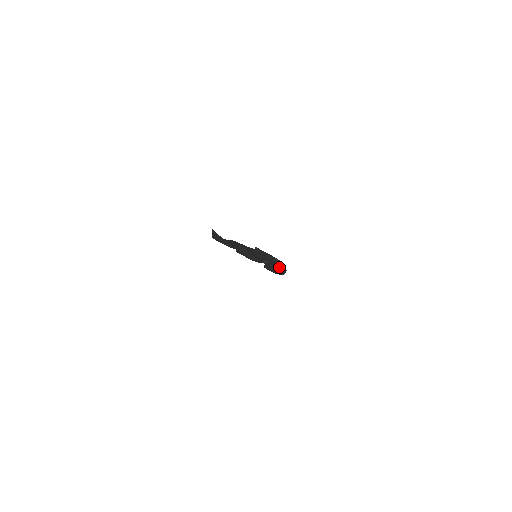
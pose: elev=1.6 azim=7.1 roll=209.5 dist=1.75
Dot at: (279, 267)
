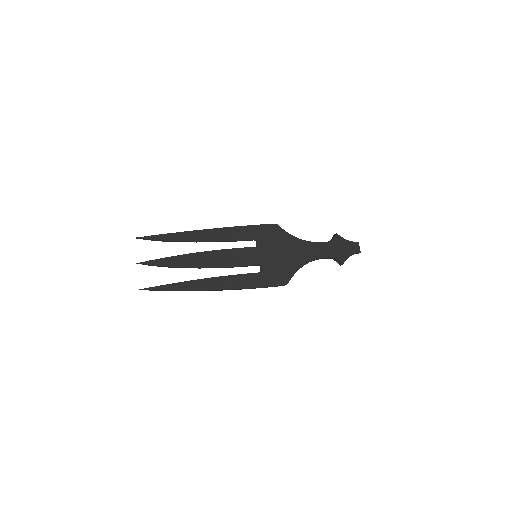
Dot at: (276, 278)
